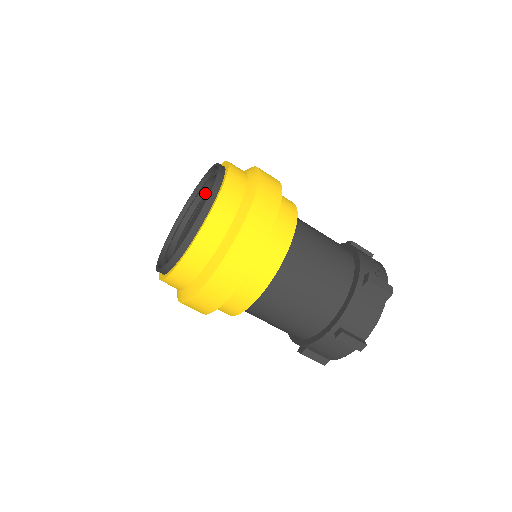
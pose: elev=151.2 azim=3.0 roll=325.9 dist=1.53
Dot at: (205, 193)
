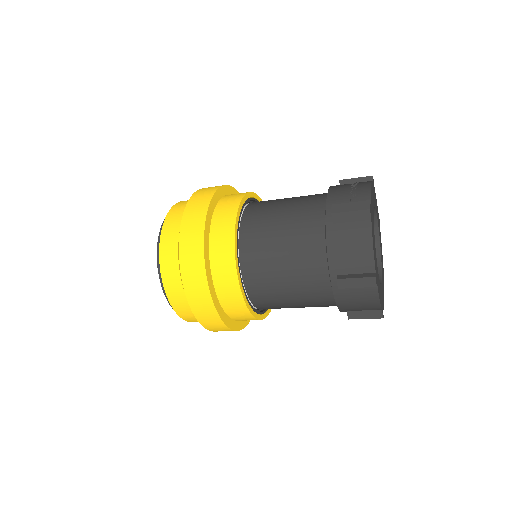
Dot at: occluded
